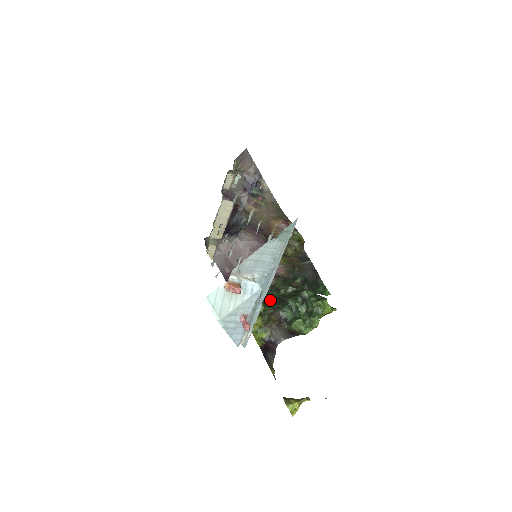
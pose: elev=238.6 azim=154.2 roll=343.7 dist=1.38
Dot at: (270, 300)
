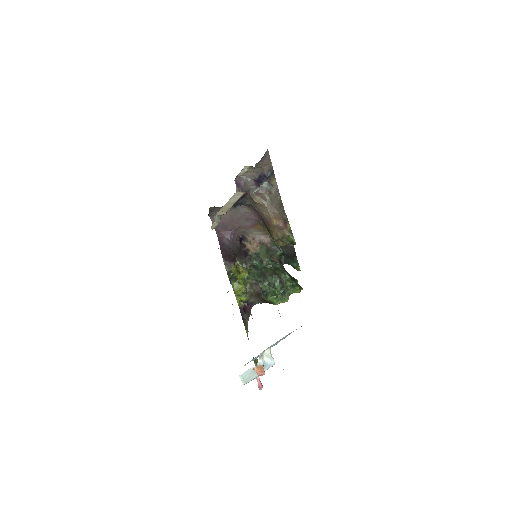
Dot at: (254, 269)
